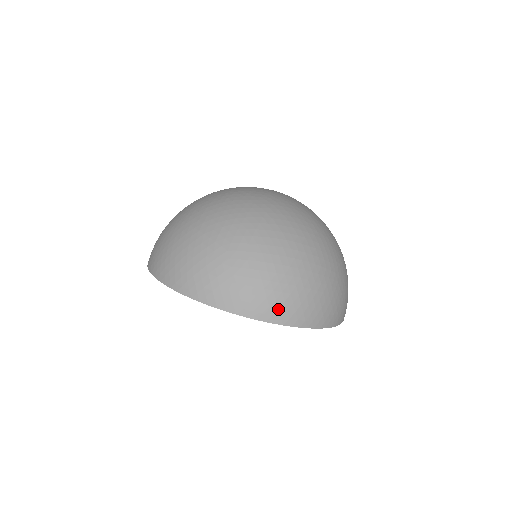
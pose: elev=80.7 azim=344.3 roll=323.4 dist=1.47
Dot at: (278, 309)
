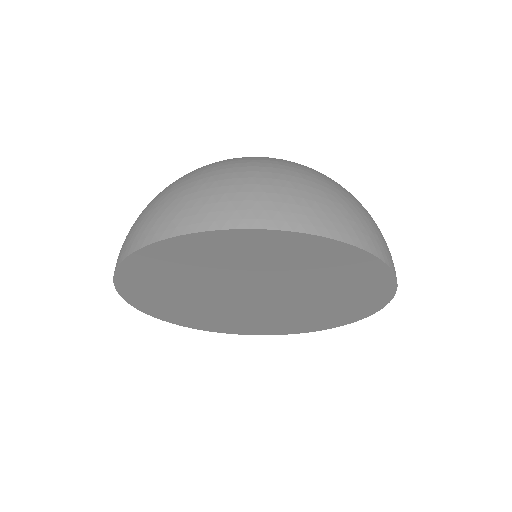
Dot at: (392, 260)
